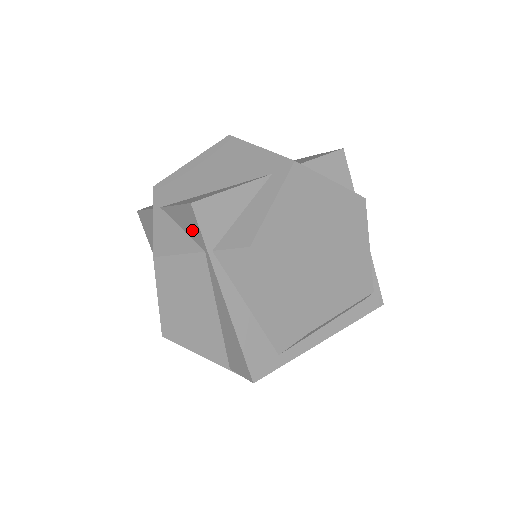
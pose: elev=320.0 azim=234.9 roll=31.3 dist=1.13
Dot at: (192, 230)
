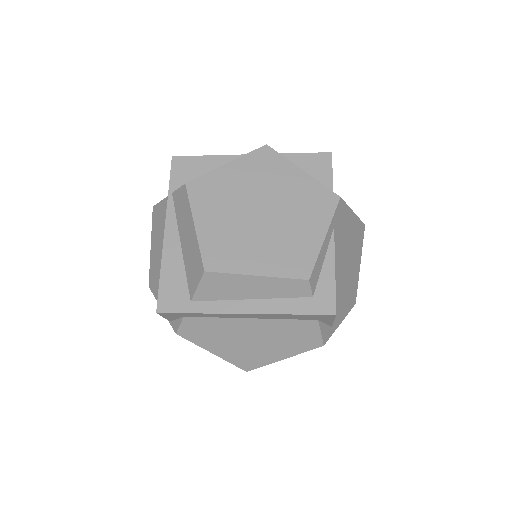
Dot at: occluded
